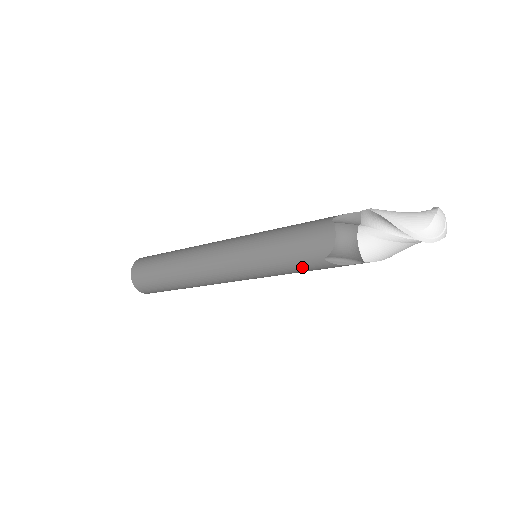
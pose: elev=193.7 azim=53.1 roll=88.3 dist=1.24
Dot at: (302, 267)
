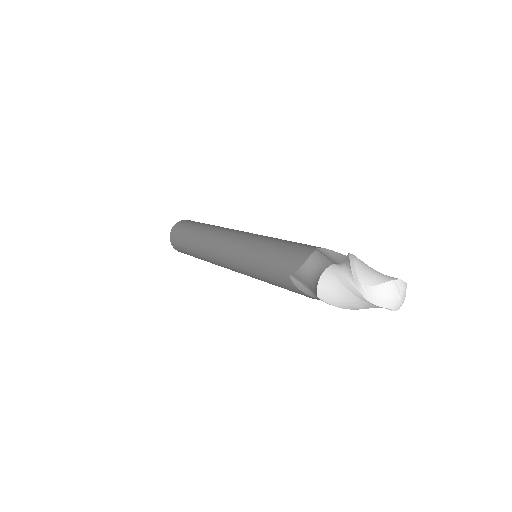
Dot at: (273, 277)
